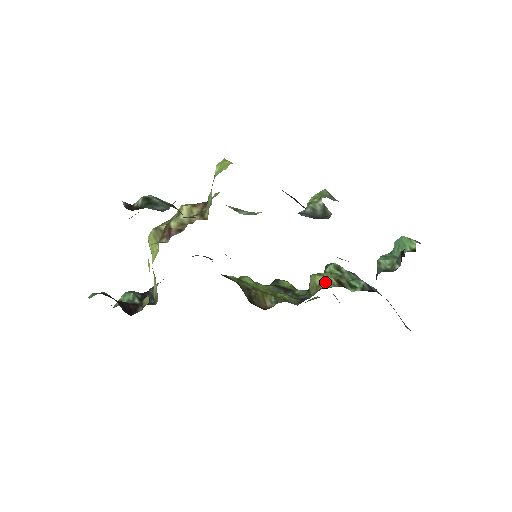
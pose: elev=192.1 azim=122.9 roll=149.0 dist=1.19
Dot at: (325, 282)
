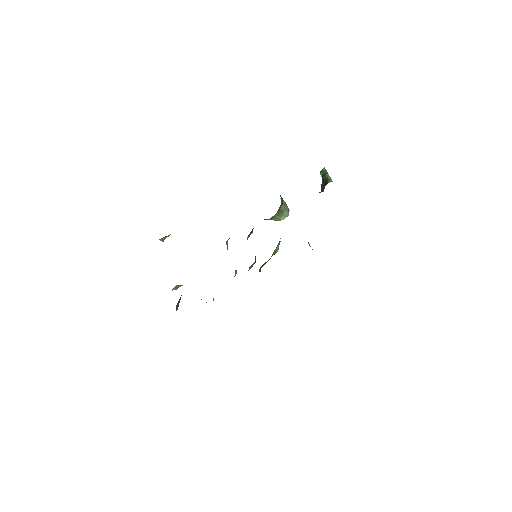
Dot at: occluded
